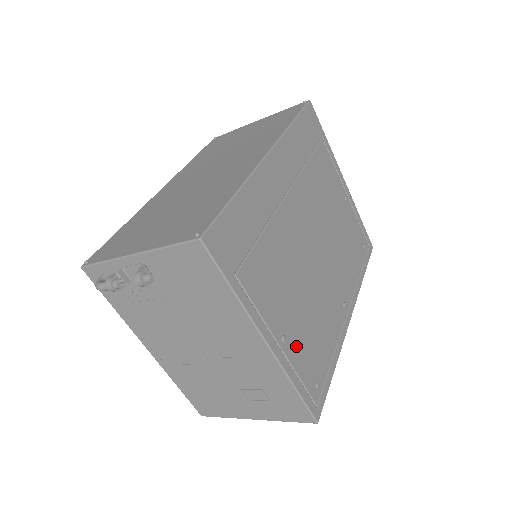
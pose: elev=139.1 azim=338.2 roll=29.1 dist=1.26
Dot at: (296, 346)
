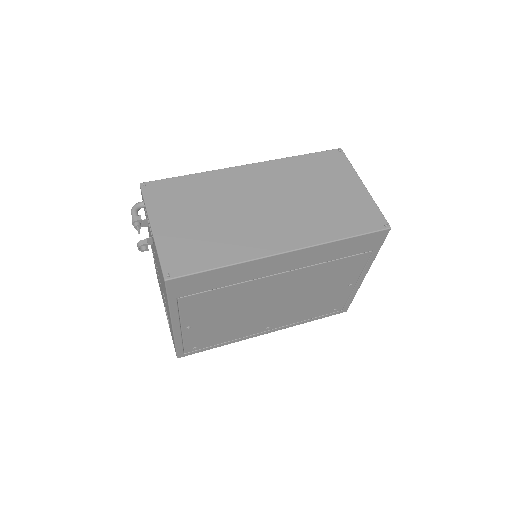
Dot at: (196, 332)
